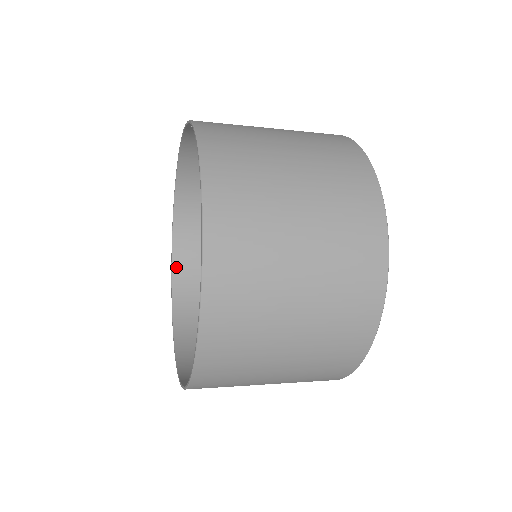
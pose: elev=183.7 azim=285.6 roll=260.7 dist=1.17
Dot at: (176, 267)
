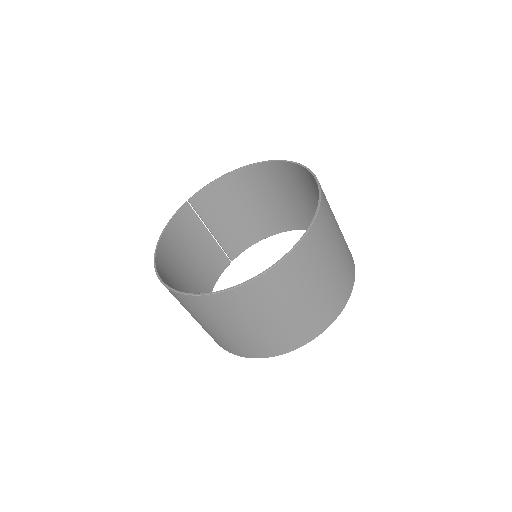
Dot at: occluded
